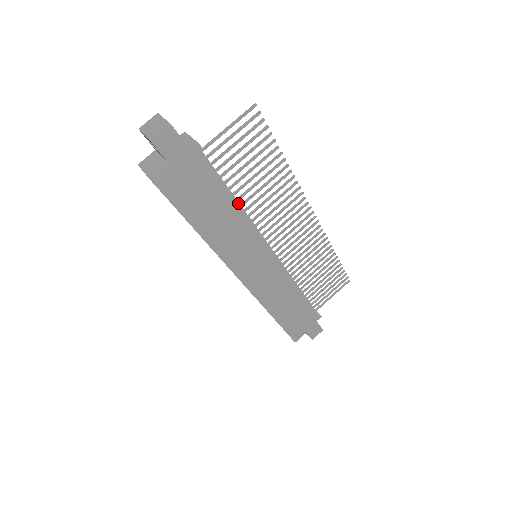
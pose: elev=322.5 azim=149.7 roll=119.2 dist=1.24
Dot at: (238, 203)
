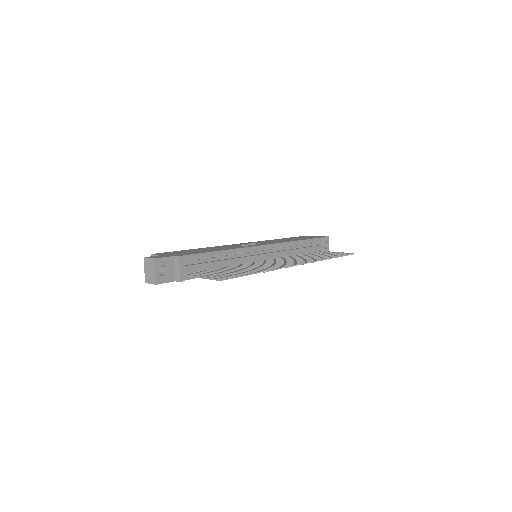
Dot at: (229, 263)
